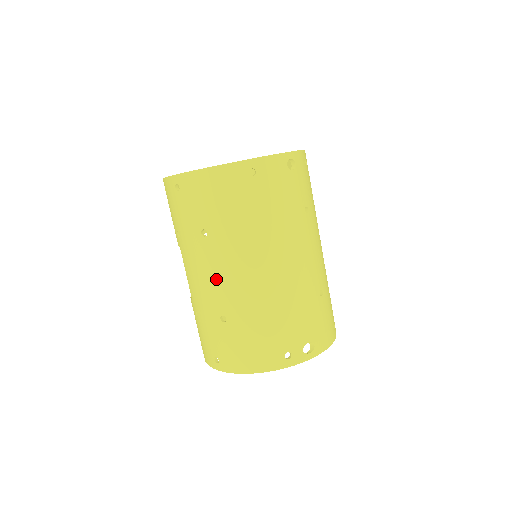
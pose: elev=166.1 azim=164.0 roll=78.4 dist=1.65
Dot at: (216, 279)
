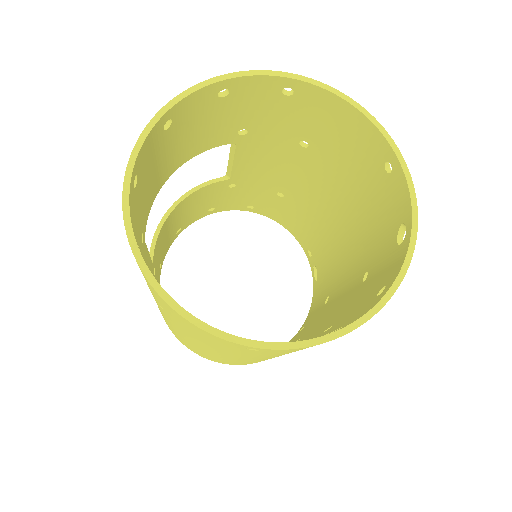
Dot at: occluded
